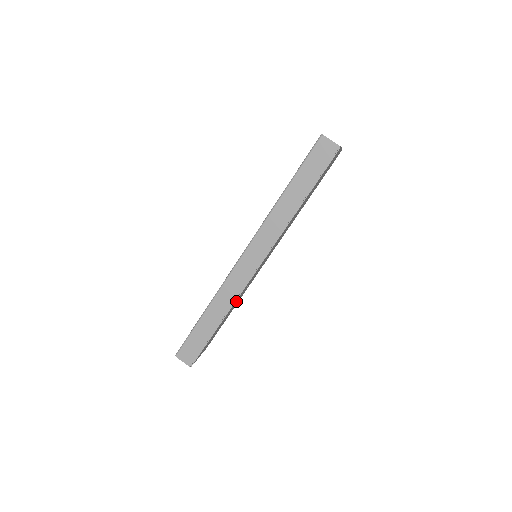
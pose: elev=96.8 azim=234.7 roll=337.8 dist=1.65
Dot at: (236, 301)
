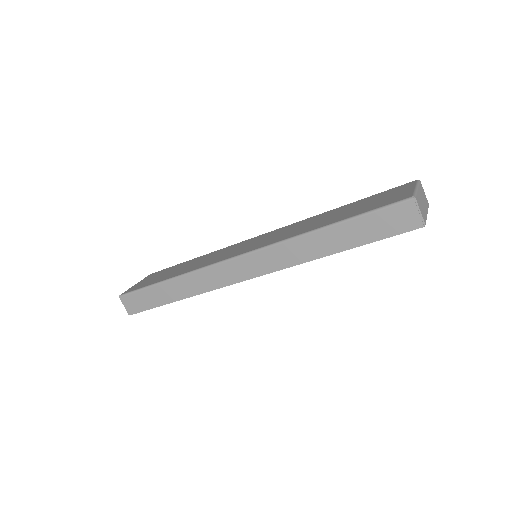
Dot at: occluded
